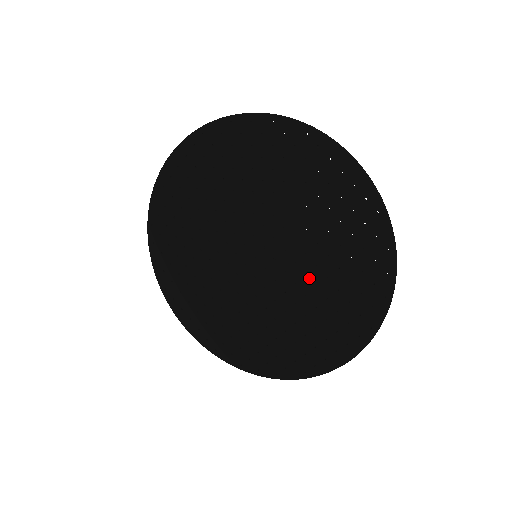
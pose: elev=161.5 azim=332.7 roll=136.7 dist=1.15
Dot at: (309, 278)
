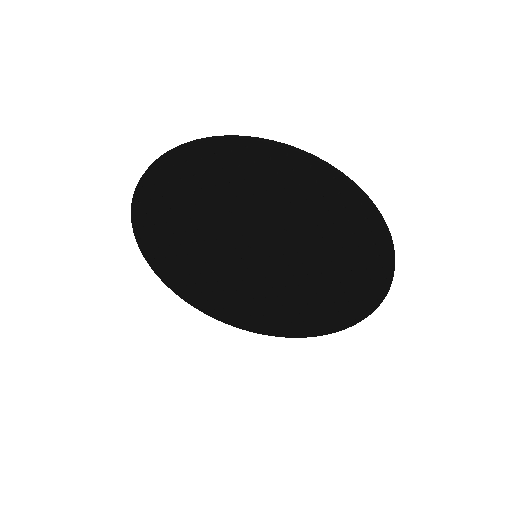
Dot at: (299, 289)
